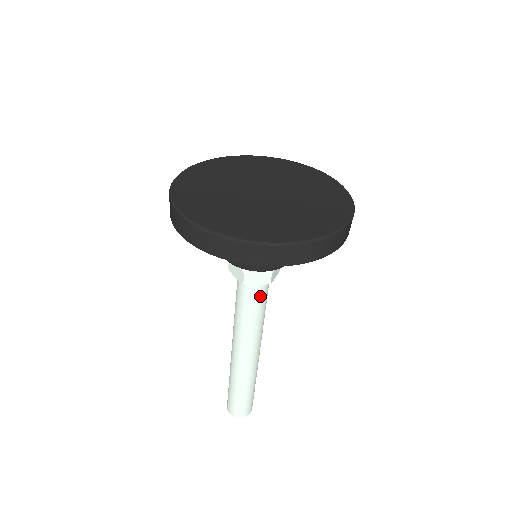
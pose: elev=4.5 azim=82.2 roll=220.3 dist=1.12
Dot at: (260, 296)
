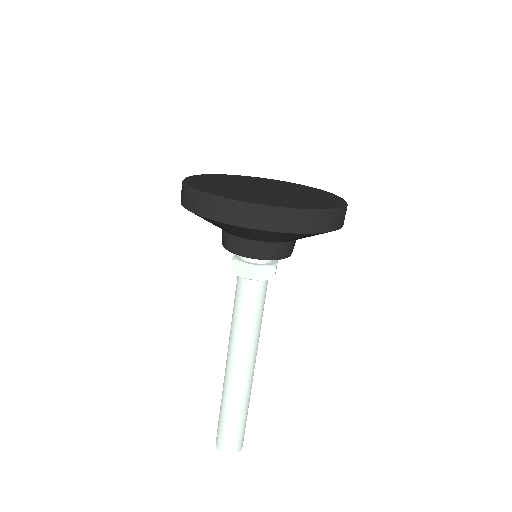
Dot at: (262, 296)
